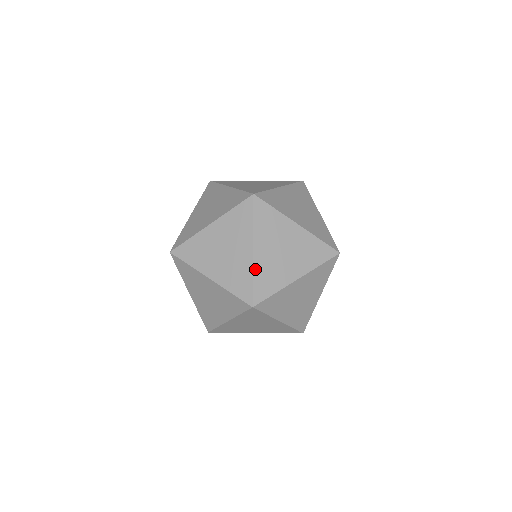
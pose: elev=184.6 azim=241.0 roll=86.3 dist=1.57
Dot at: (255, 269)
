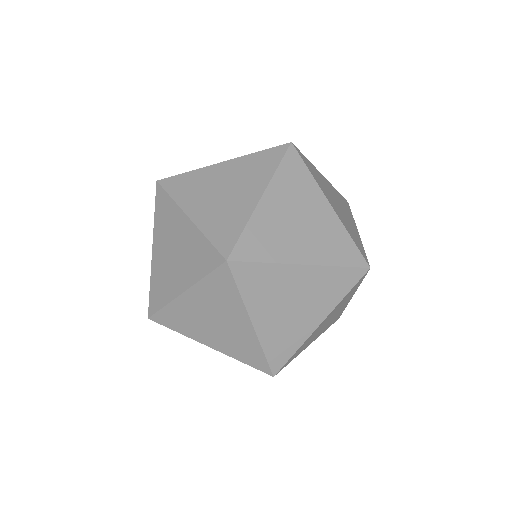
Dot at: occluded
